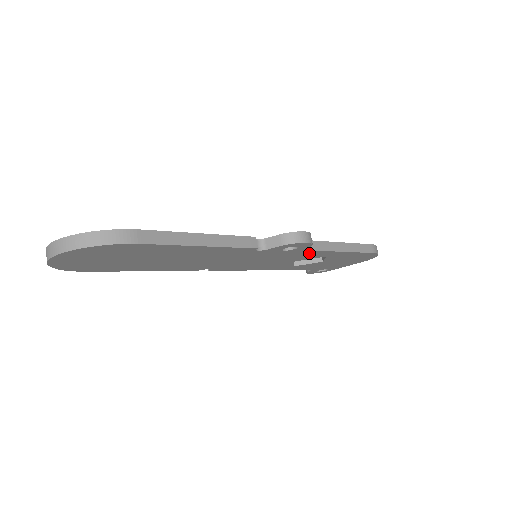
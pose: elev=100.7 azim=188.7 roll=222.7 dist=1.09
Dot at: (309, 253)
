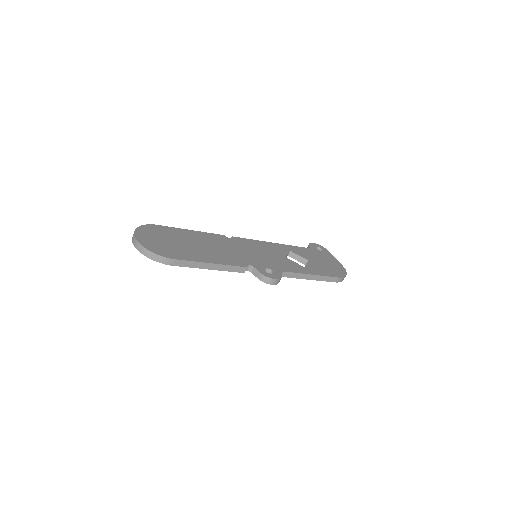
Dot at: occluded
